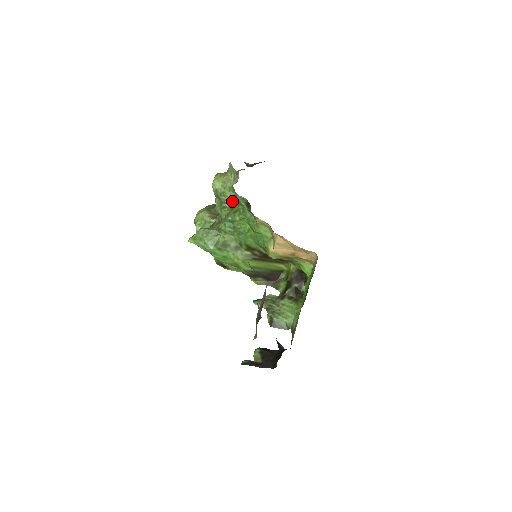
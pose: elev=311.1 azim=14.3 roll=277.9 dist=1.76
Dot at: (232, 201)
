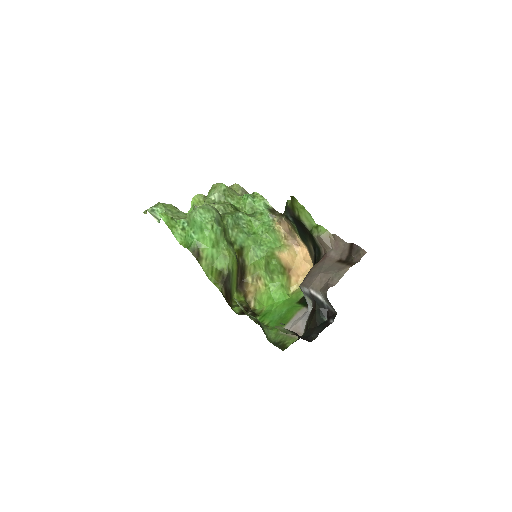
Dot at: (237, 206)
